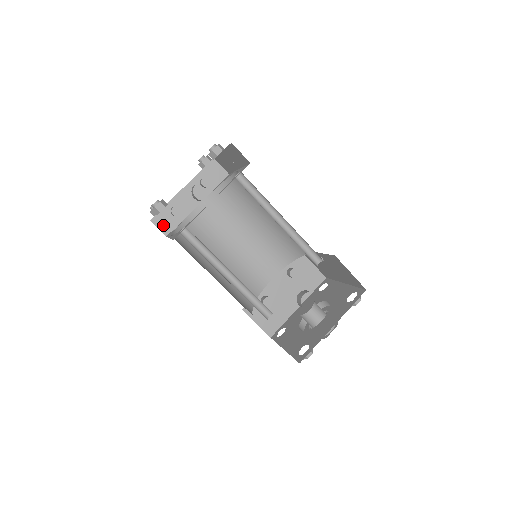
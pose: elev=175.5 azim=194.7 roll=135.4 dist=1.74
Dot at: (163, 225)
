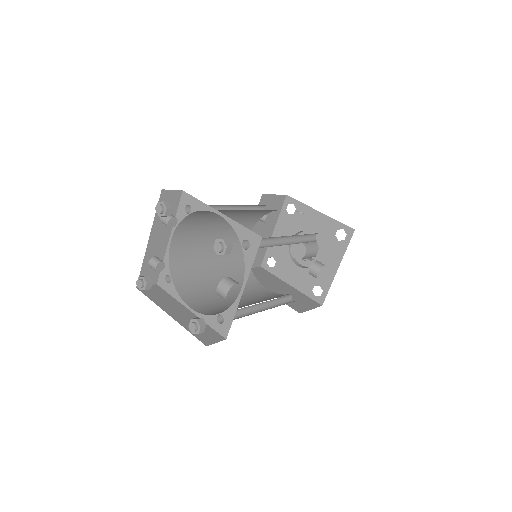
Dot at: occluded
